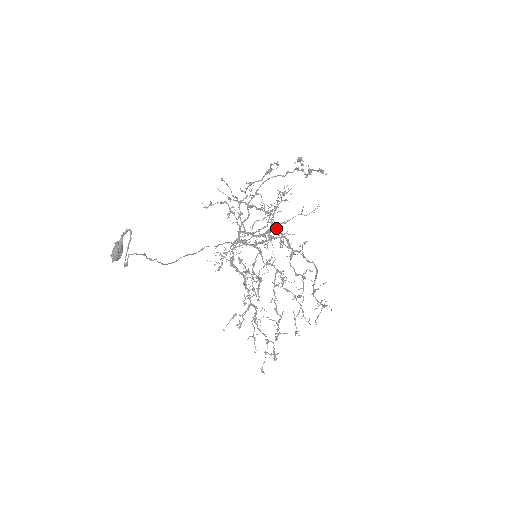
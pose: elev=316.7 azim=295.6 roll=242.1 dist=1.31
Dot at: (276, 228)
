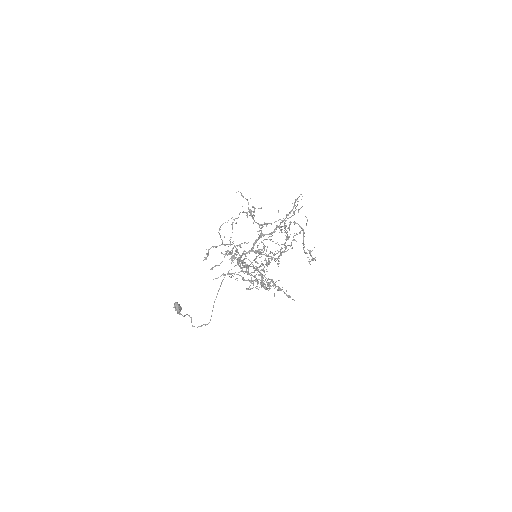
Dot at: occluded
